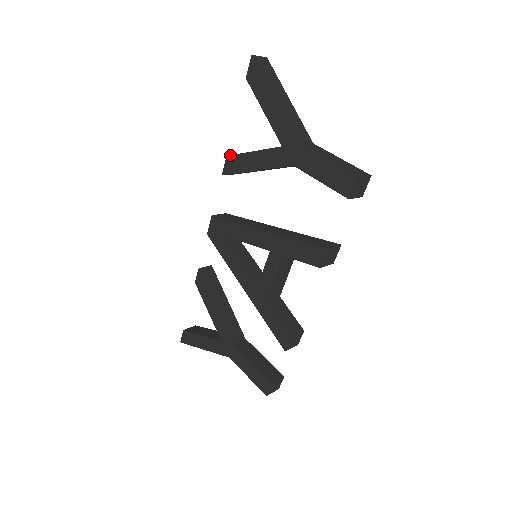
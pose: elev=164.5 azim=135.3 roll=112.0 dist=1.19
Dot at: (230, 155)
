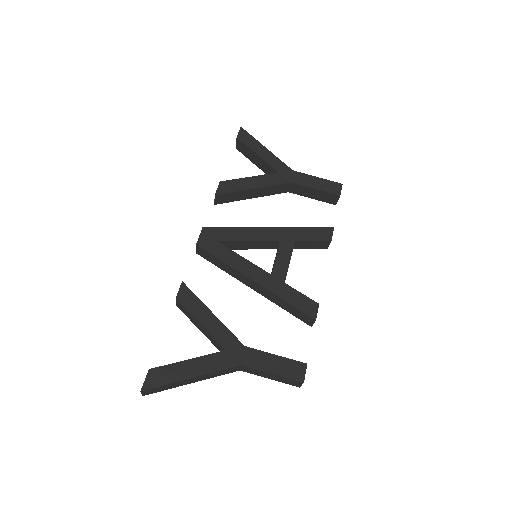
Dot at: occluded
